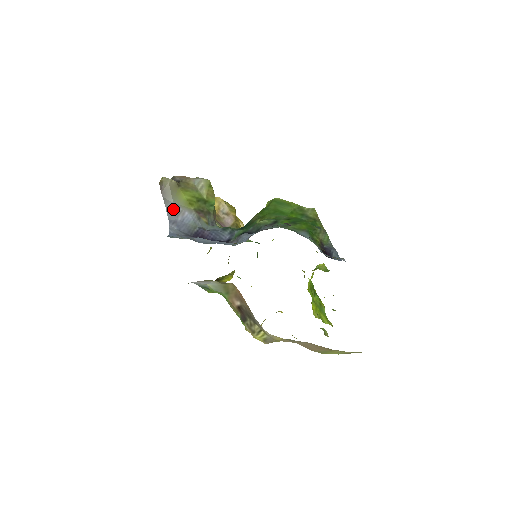
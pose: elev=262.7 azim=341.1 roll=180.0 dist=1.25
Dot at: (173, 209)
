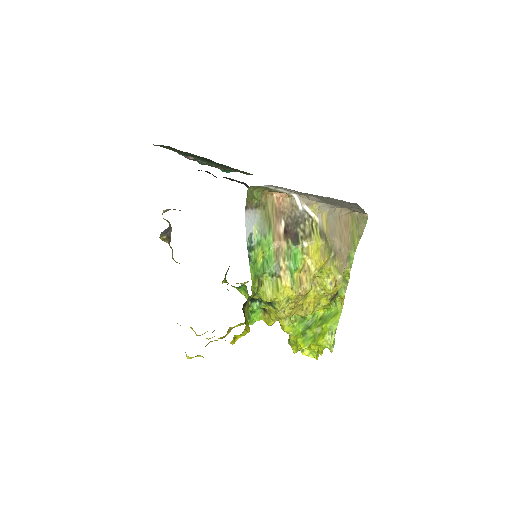
Dot at: occluded
